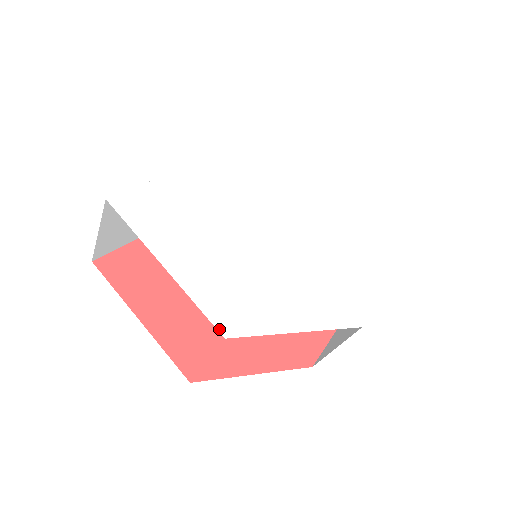
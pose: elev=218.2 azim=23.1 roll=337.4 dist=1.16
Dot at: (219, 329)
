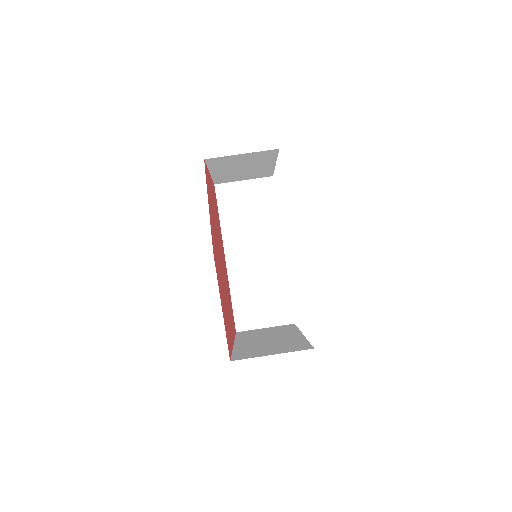
Dot at: occluded
